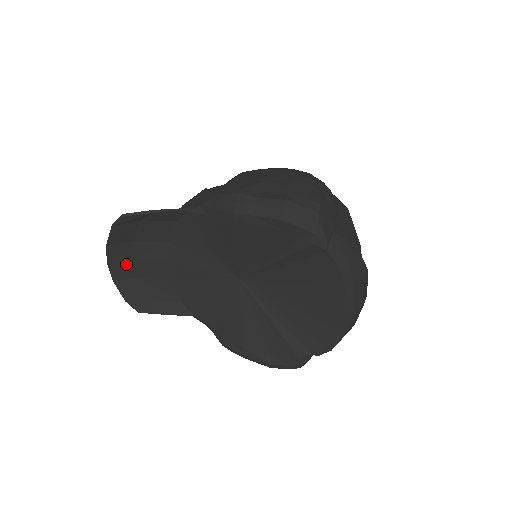
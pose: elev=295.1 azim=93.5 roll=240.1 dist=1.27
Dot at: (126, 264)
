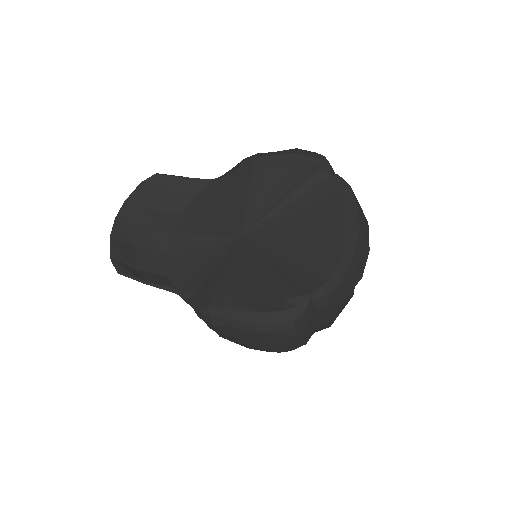
Dot at: (131, 227)
